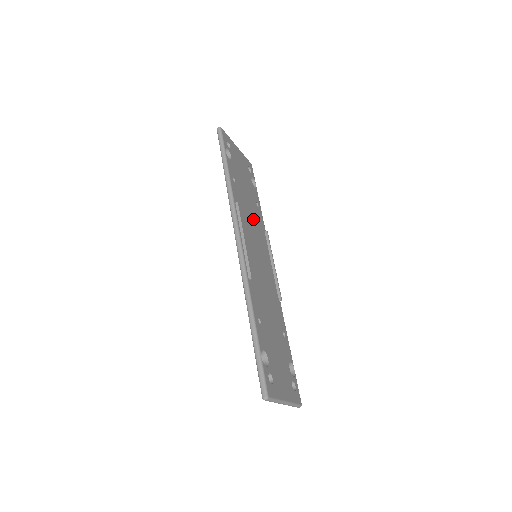
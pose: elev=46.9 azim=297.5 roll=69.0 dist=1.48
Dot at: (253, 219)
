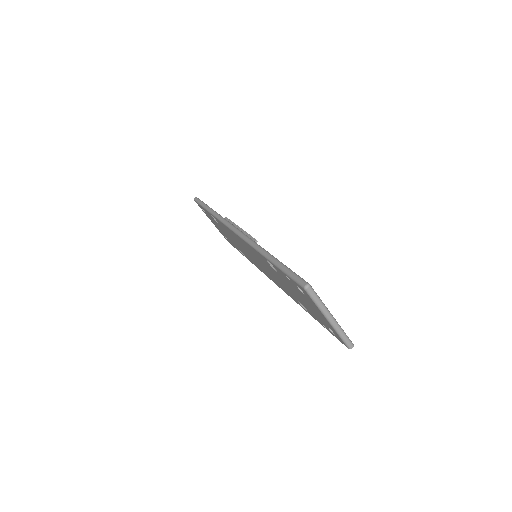
Dot at: occluded
